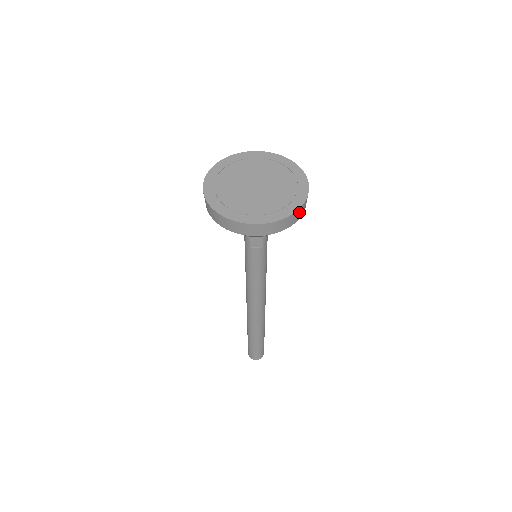
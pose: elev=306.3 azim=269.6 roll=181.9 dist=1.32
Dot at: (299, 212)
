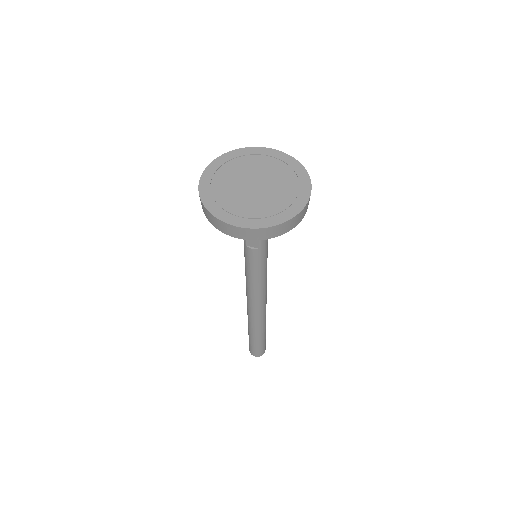
Dot at: (288, 224)
